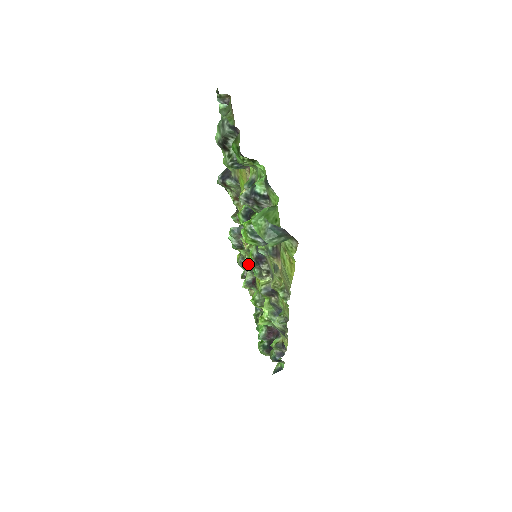
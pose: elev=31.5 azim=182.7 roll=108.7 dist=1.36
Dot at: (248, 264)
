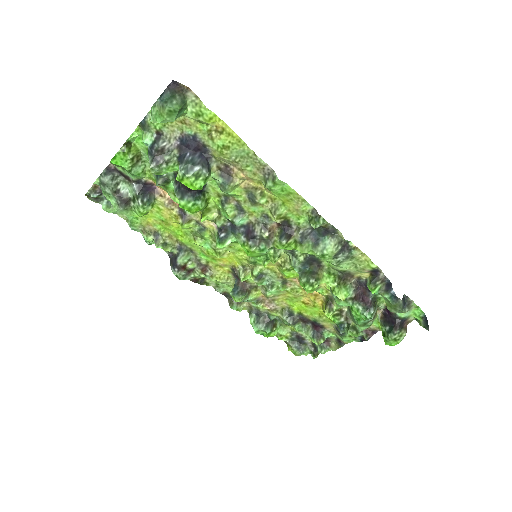
Dot at: (289, 317)
